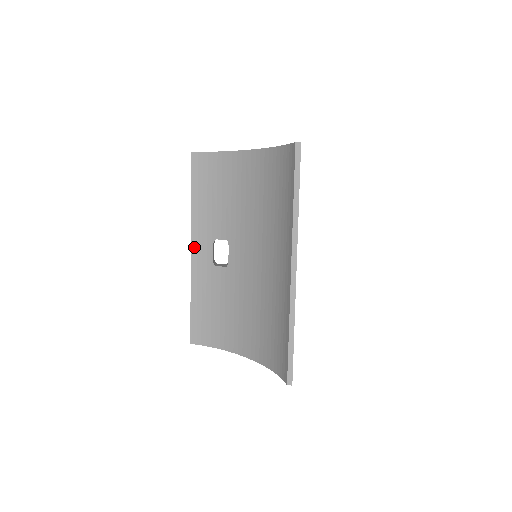
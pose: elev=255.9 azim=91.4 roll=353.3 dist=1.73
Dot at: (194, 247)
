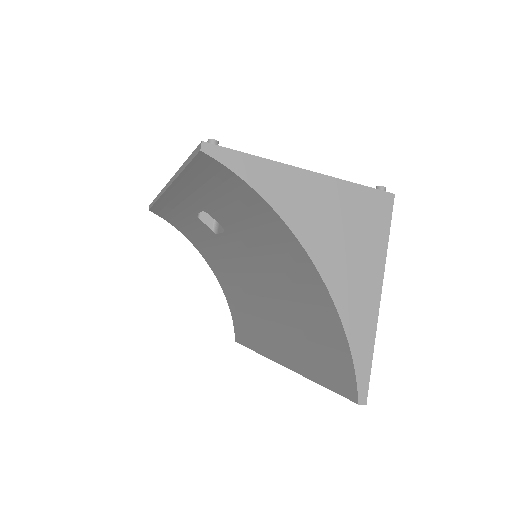
Dot at: (172, 192)
